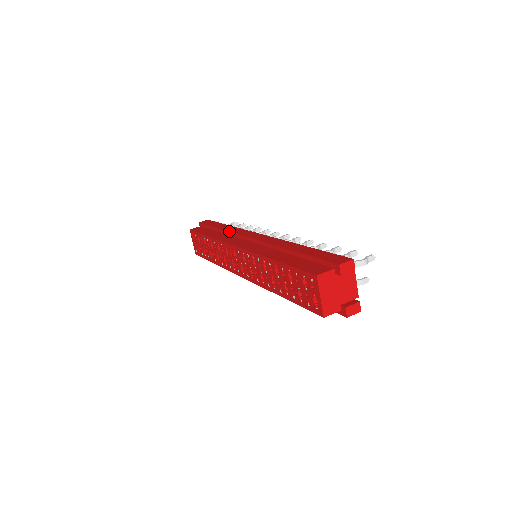
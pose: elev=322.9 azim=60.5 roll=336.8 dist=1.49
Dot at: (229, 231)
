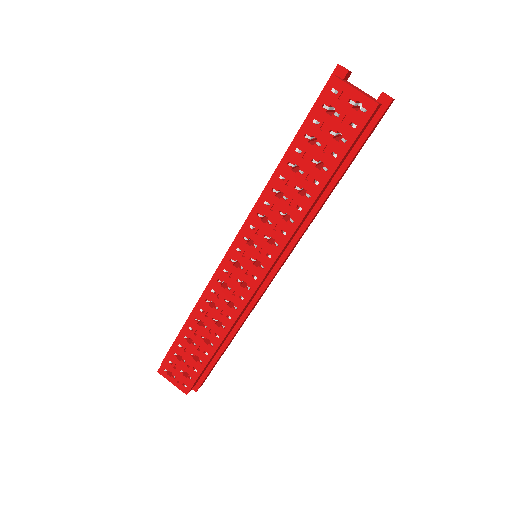
Dot at: occluded
